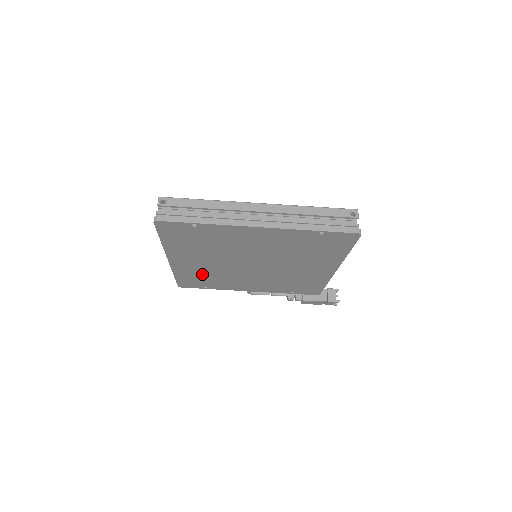
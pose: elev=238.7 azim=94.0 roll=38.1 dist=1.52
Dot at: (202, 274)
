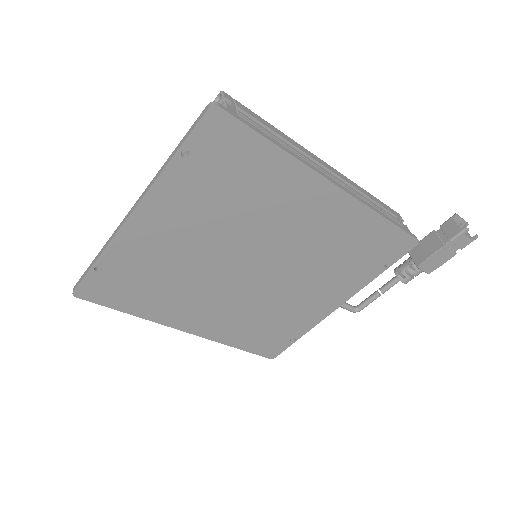
Dot at: (247, 324)
